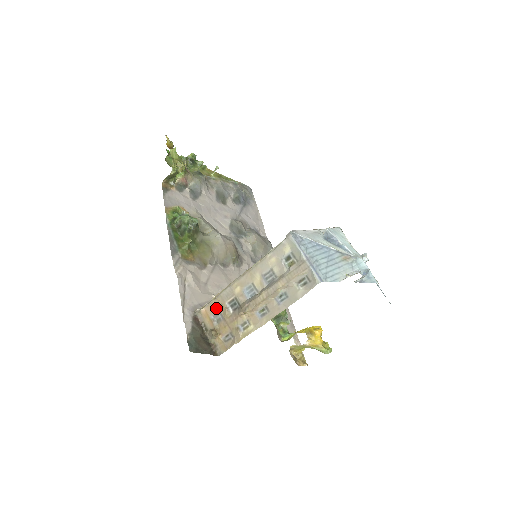
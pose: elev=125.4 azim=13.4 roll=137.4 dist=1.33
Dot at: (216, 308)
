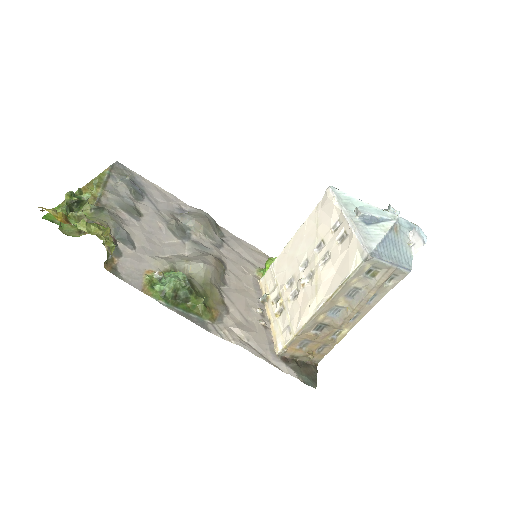
Dot at: (301, 340)
